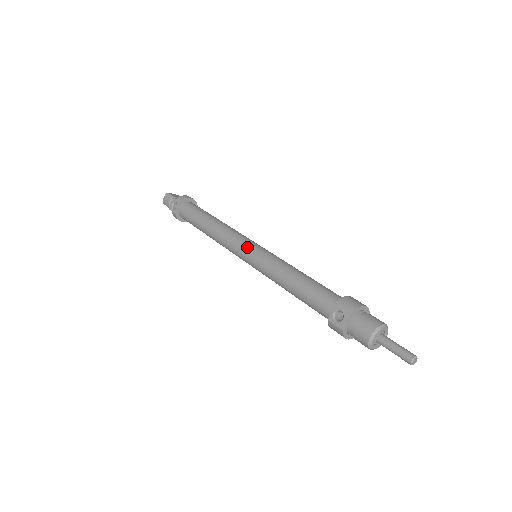
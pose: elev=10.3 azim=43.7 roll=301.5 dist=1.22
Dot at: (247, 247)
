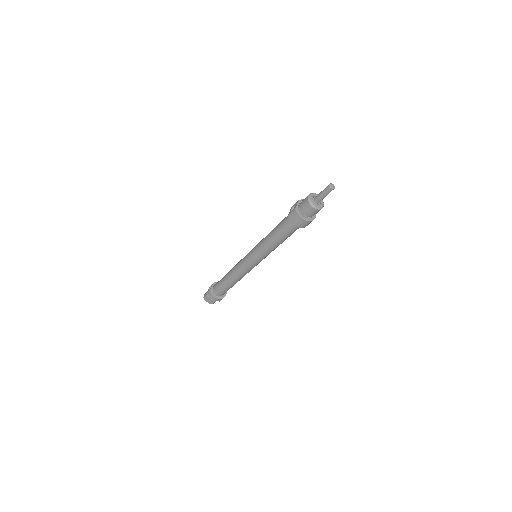
Dot at: occluded
